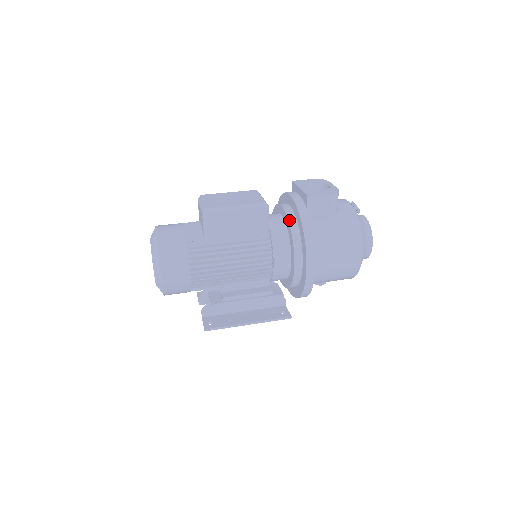
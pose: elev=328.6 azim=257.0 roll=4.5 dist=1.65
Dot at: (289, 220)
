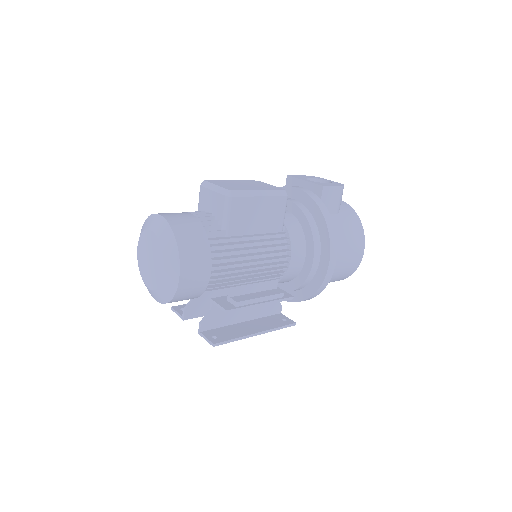
Dot at: (304, 212)
